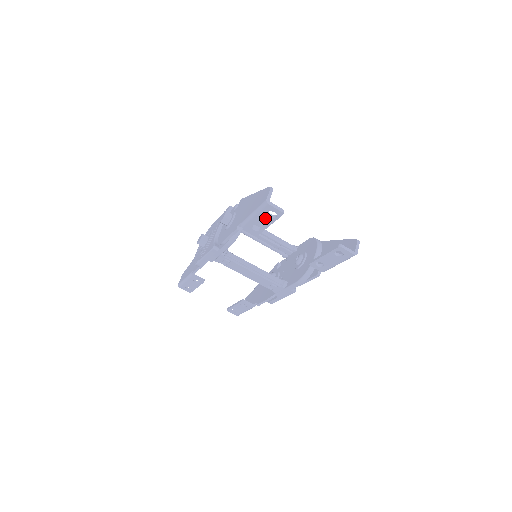
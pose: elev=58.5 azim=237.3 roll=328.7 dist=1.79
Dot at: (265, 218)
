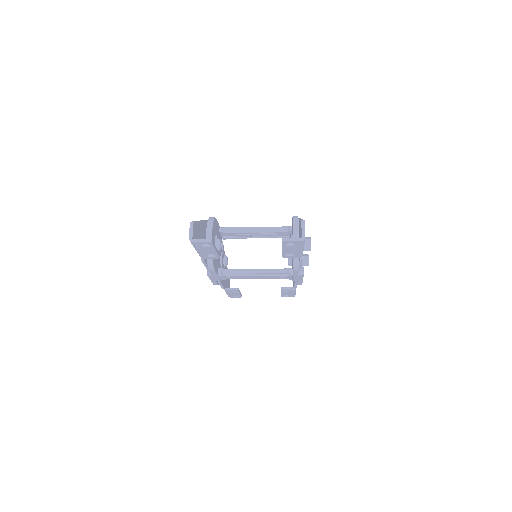
Dot at: (205, 249)
